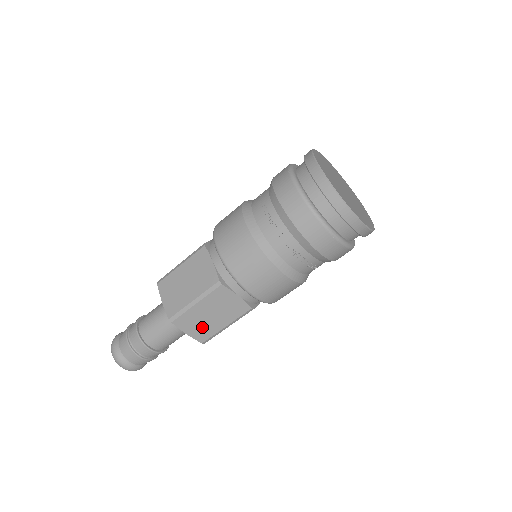
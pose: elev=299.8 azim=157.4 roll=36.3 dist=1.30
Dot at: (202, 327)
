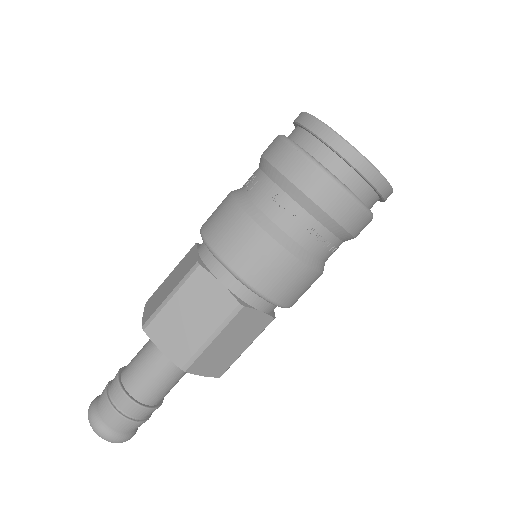
Dot at: (220, 361)
